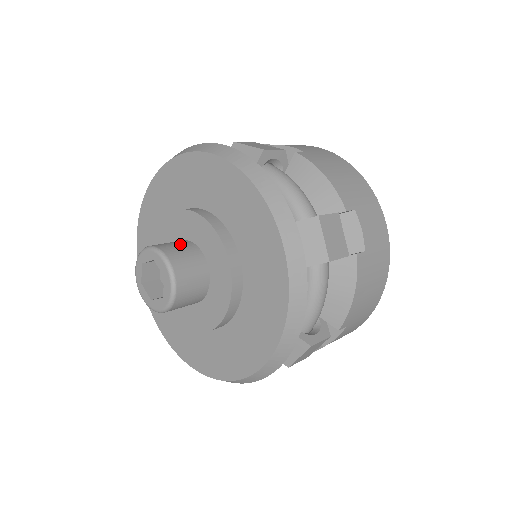
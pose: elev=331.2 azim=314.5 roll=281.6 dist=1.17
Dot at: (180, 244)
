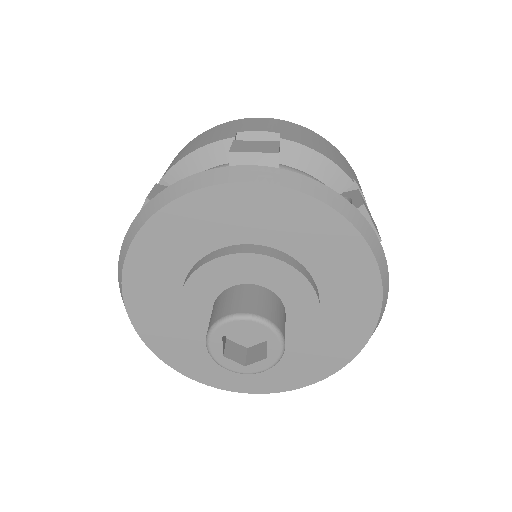
Dot at: (249, 294)
